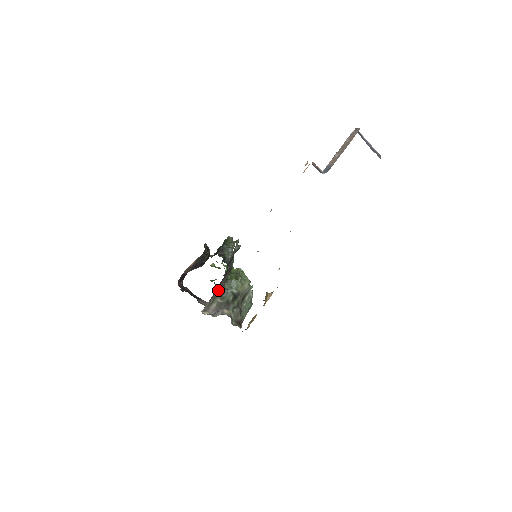
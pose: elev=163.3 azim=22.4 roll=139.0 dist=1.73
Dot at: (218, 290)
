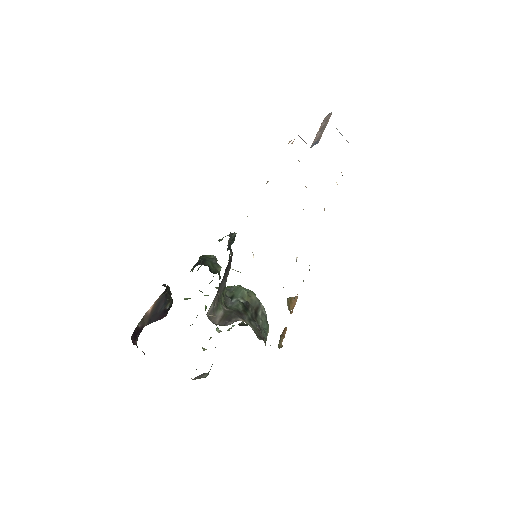
Dot at: (220, 290)
